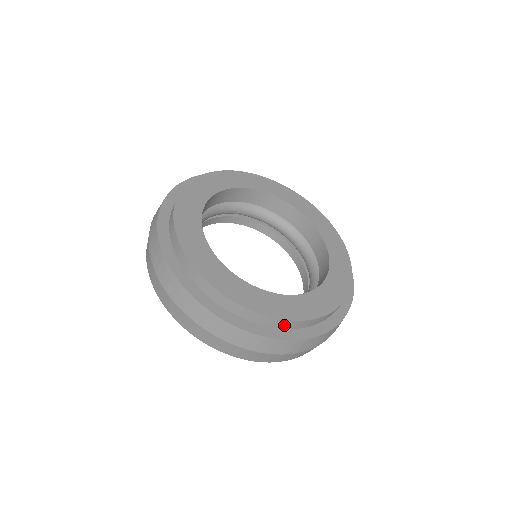
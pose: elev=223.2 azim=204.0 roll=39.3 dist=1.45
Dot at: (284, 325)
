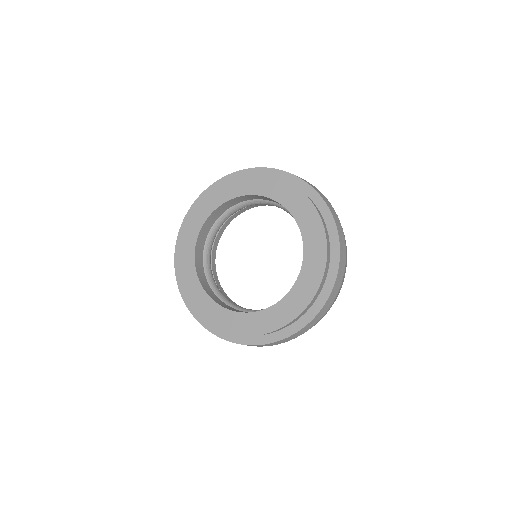
Dot at: occluded
